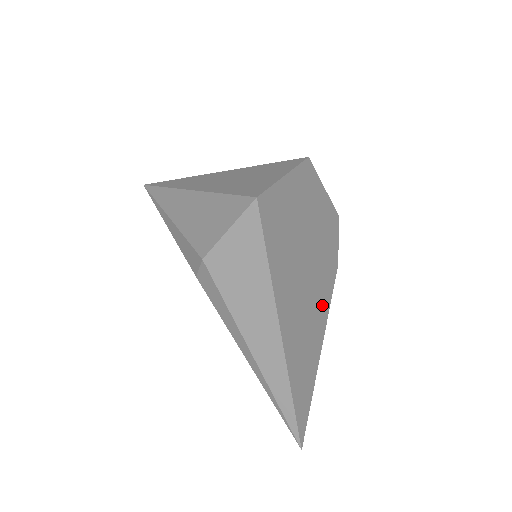
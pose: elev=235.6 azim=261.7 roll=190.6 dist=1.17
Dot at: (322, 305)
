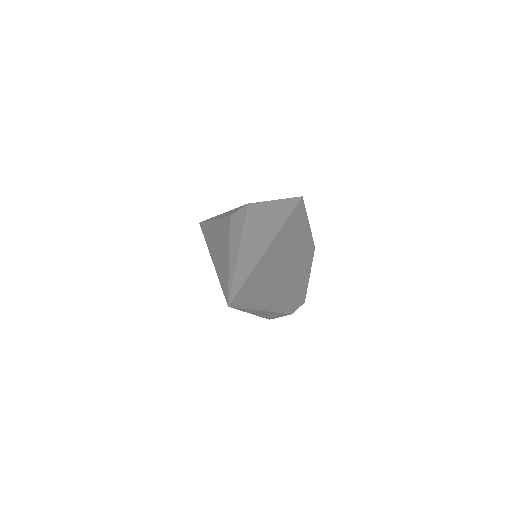
Dot at: (279, 299)
